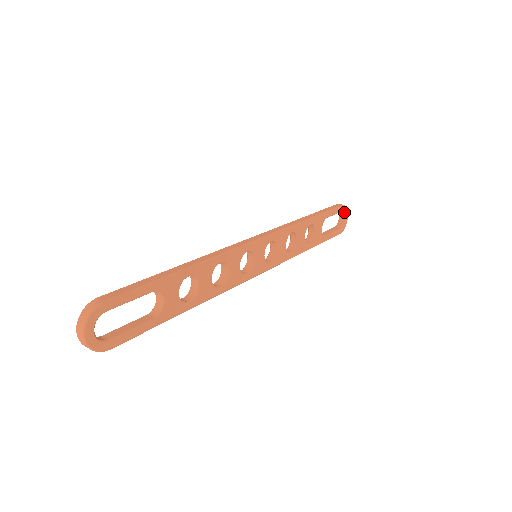
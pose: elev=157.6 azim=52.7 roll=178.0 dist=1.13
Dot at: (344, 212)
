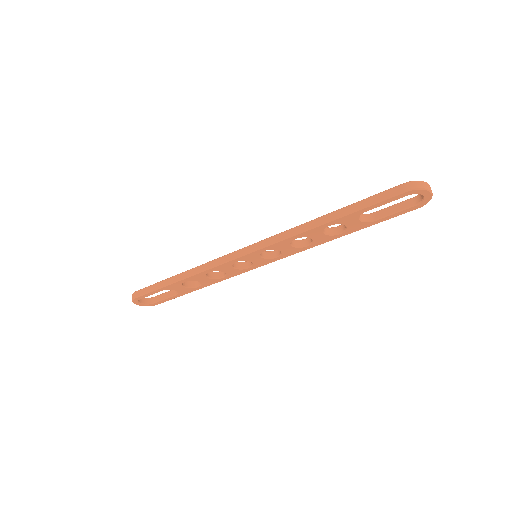
Dot at: (416, 193)
